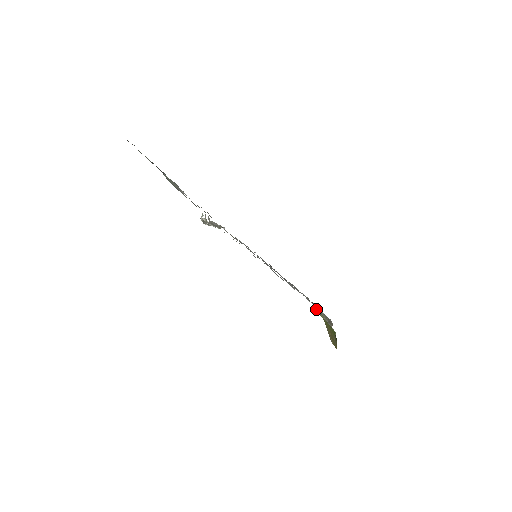
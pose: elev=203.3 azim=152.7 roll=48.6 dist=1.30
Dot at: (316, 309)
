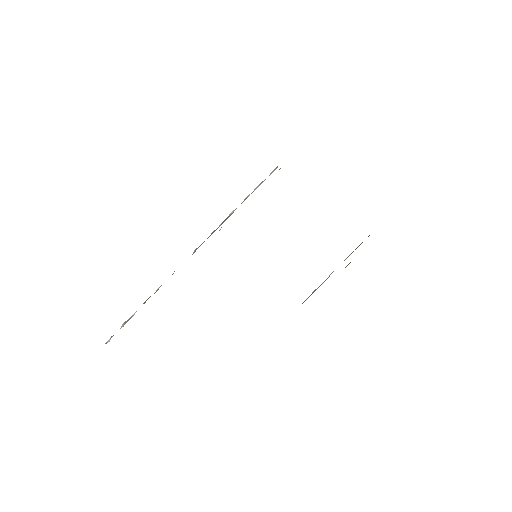
Dot at: occluded
